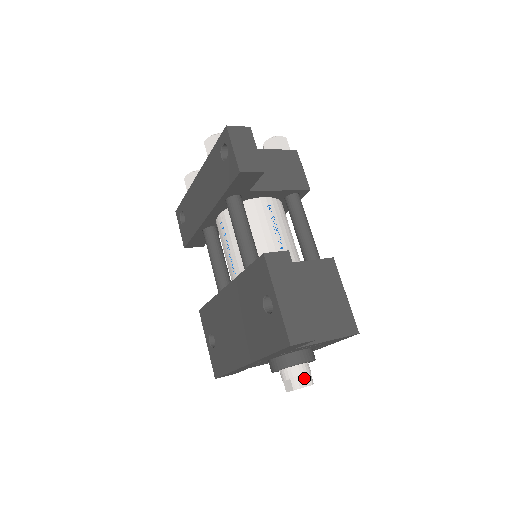
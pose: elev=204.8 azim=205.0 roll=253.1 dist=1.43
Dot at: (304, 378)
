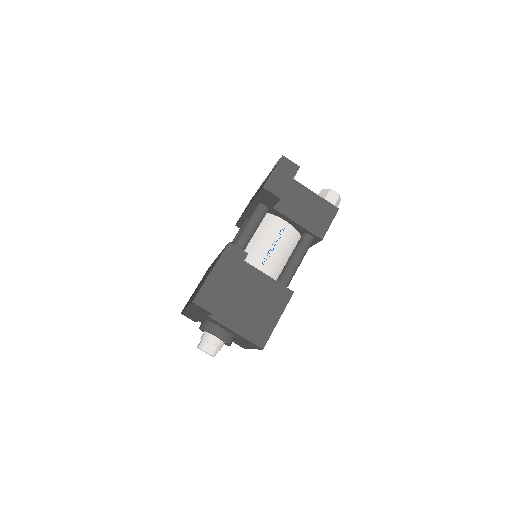
Dot at: (210, 347)
